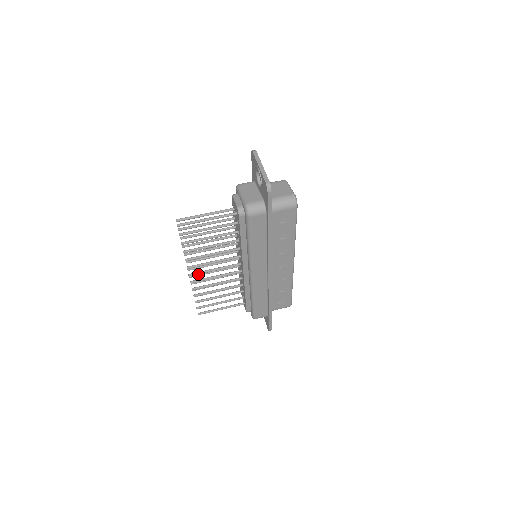
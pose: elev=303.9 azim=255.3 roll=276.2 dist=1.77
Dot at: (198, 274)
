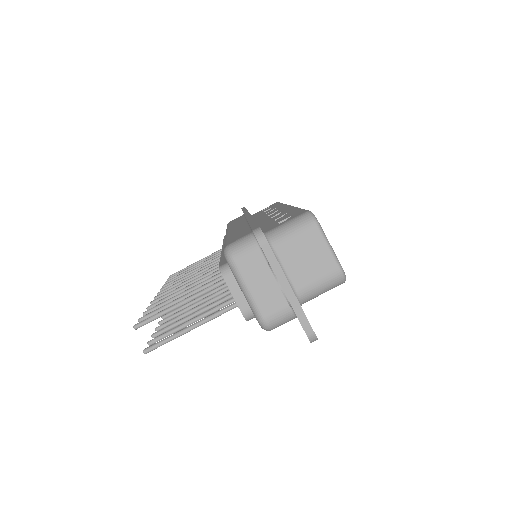
Dot at: occluded
